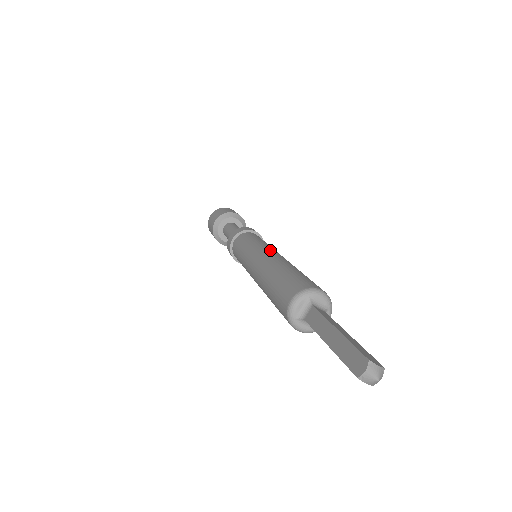
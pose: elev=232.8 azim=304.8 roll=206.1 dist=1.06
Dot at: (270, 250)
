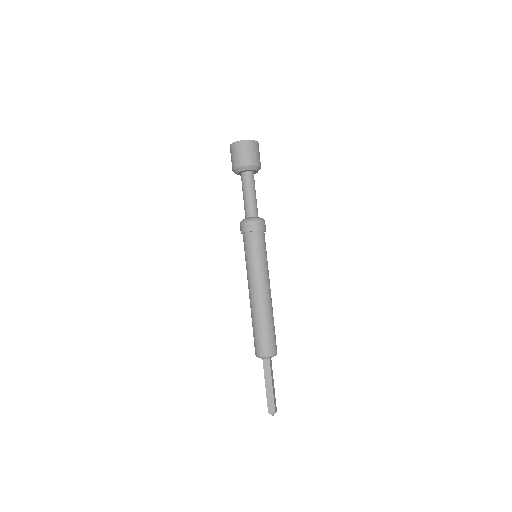
Dot at: (252, 285)
